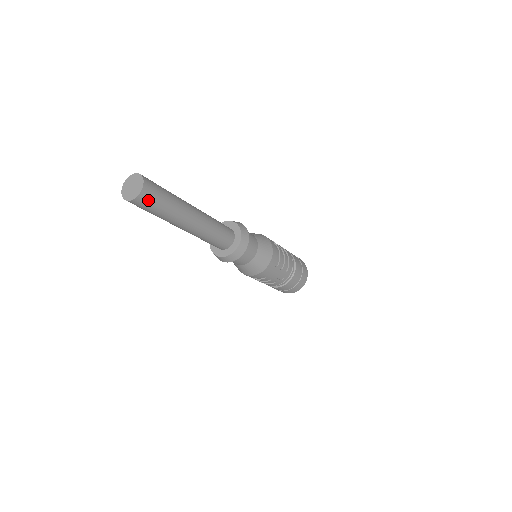
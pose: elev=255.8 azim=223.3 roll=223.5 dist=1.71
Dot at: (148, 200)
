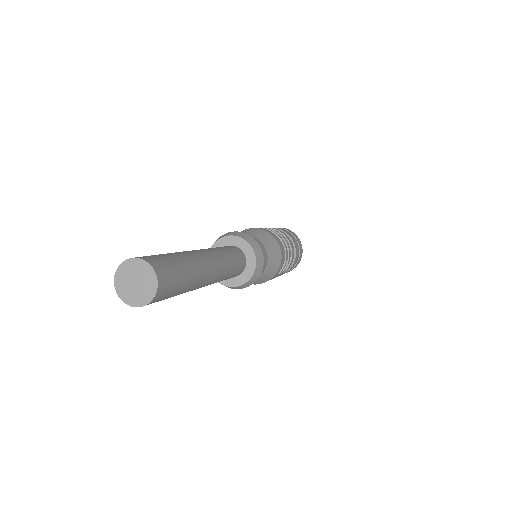
Dot at: (158, 300)
